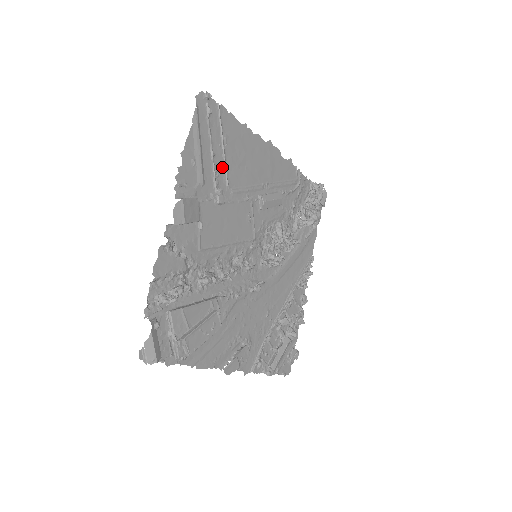
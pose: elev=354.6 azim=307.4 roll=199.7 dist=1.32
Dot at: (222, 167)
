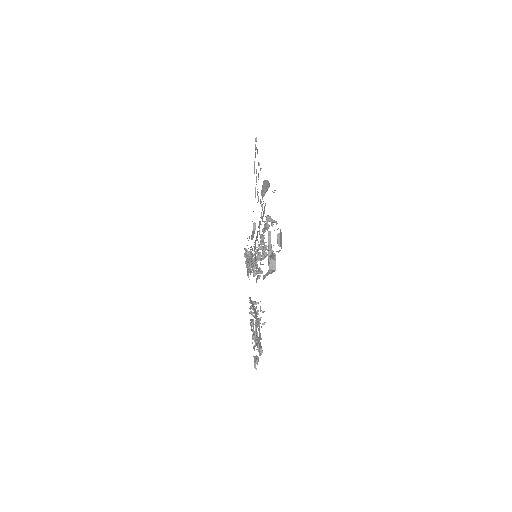
Dot at: occluded
